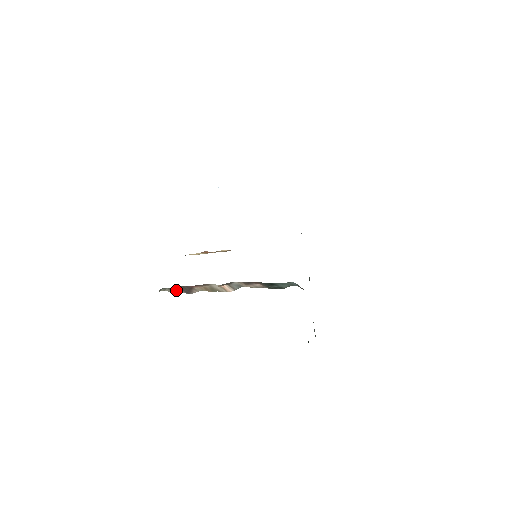
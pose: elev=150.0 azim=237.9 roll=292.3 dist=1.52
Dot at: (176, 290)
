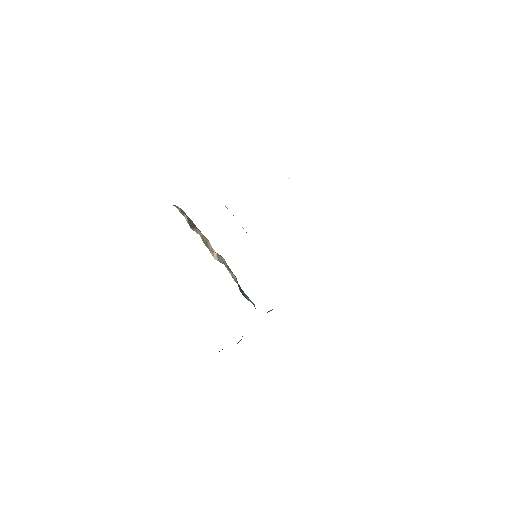
Dot at: (185, 215)
